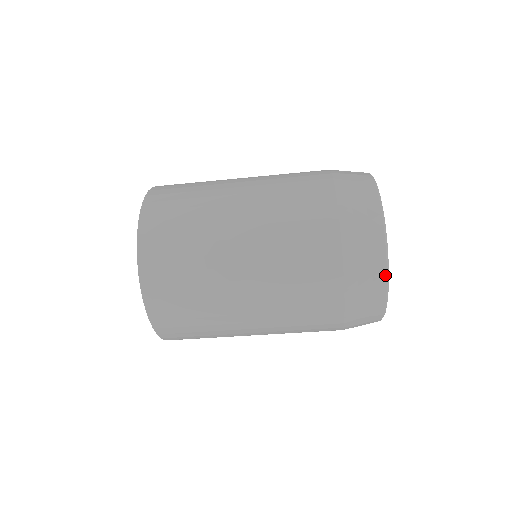
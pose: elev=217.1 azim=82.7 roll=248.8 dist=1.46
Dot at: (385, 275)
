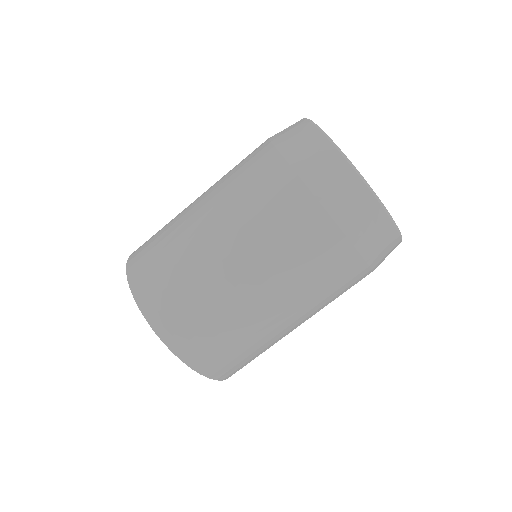
Dot at: (376, 202)
